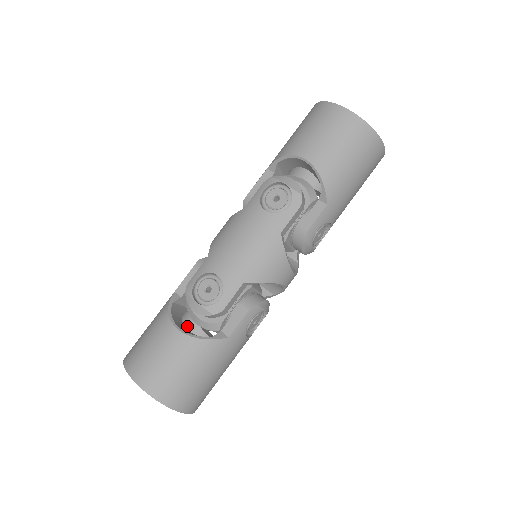
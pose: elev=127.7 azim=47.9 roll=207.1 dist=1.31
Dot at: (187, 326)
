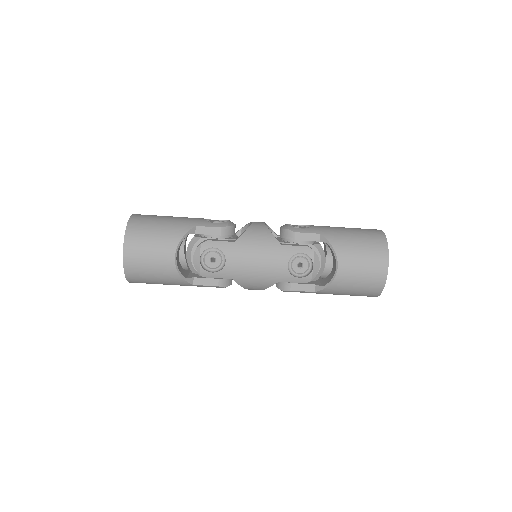
Dot at: occluded
